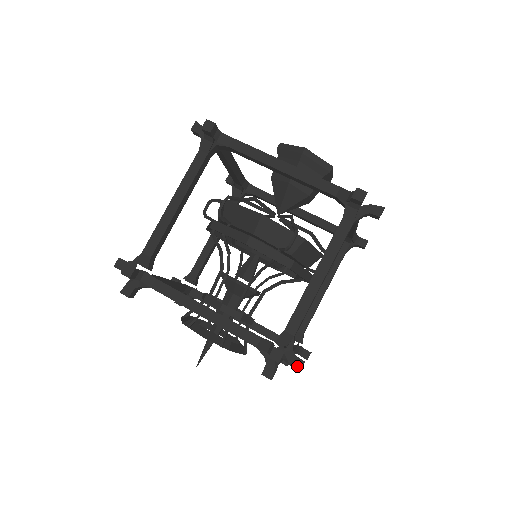
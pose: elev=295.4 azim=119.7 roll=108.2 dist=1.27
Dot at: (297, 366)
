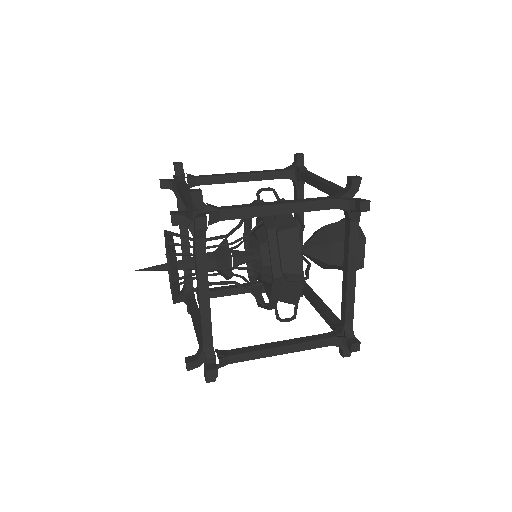
Dot at: (198, 216)
